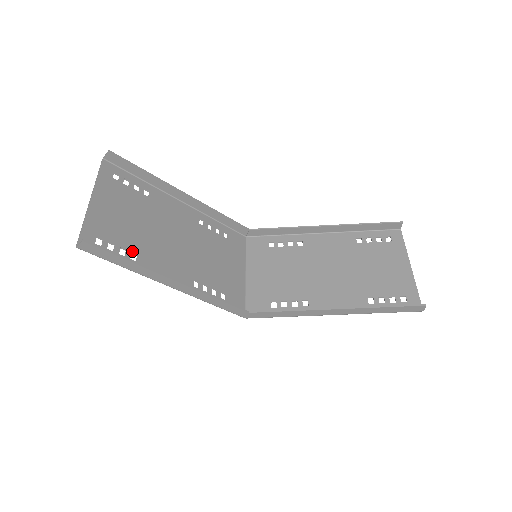
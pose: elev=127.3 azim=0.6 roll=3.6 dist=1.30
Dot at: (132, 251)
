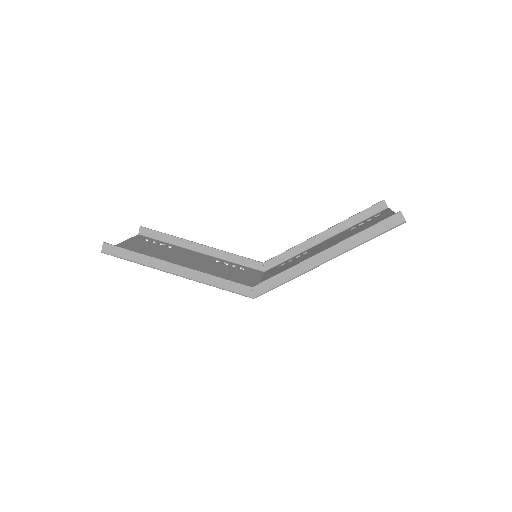
Dot at: occluded
